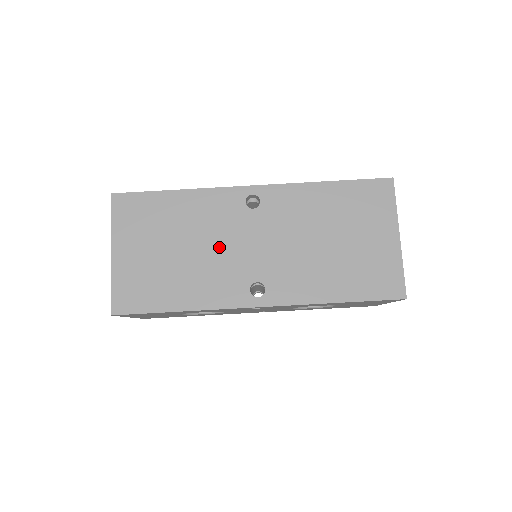
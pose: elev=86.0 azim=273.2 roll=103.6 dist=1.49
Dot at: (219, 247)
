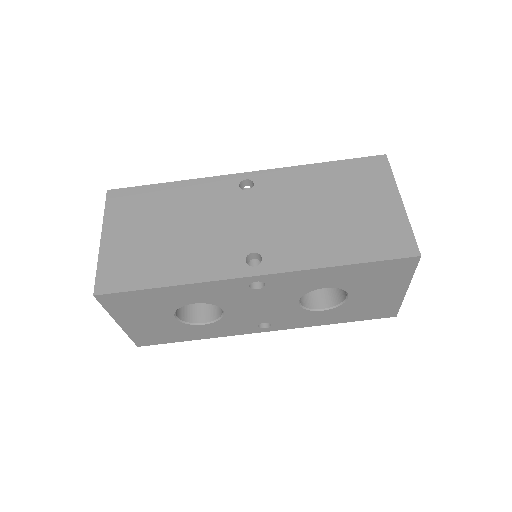
Dot at: (212, 225)
